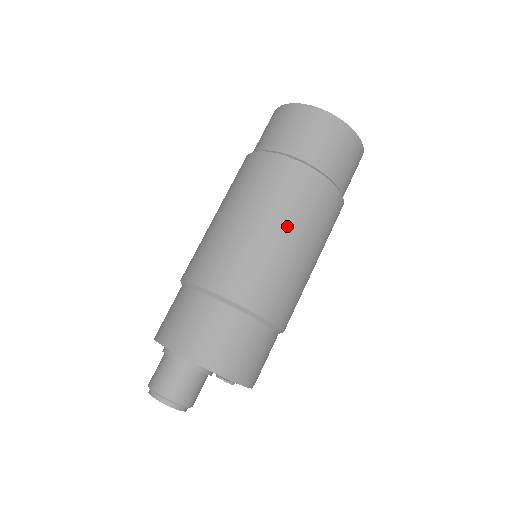
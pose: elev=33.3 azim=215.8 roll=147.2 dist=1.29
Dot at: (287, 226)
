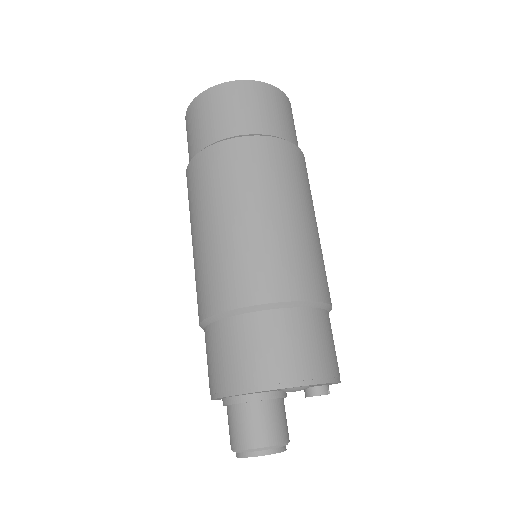
Dot at: (241, 204)
